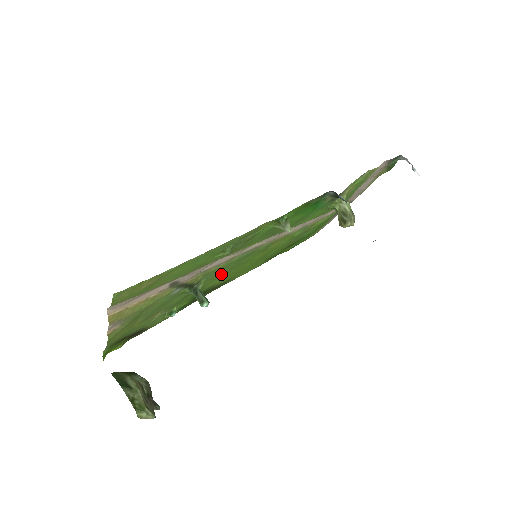
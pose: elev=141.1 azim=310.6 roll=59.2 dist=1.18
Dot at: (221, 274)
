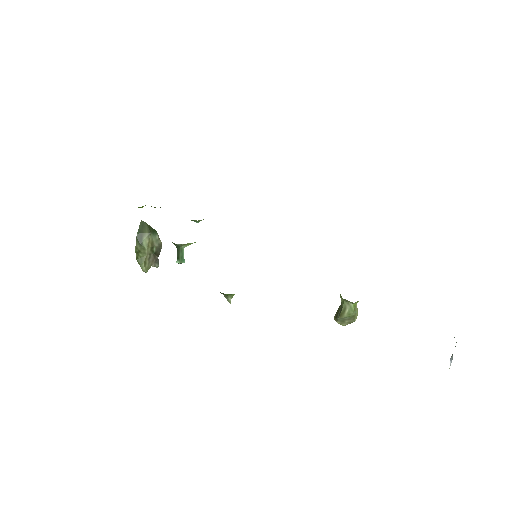
Dot at: occluded
